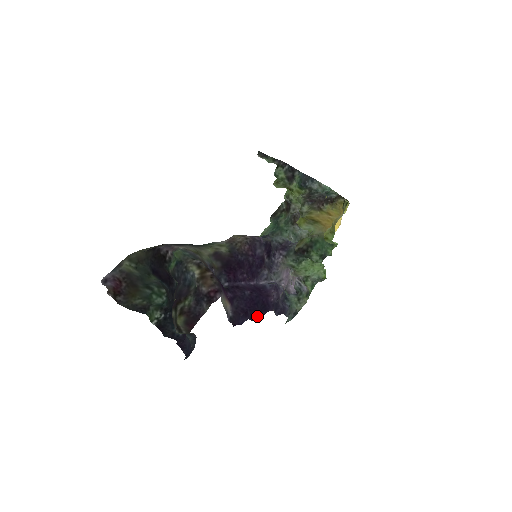
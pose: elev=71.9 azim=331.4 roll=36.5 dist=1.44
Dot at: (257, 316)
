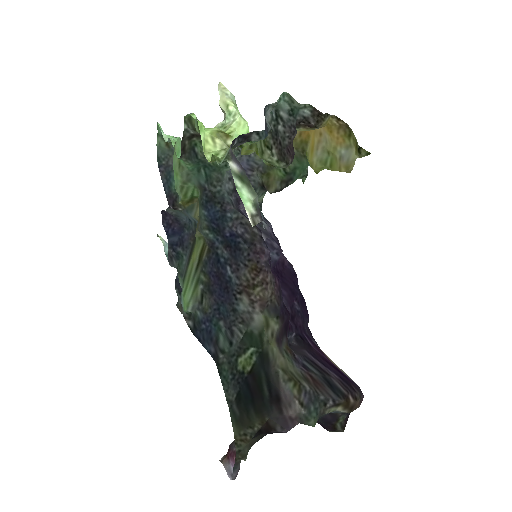
Dot at: occluded
